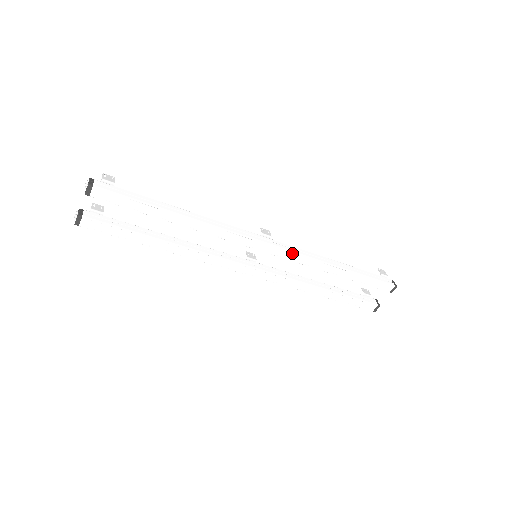
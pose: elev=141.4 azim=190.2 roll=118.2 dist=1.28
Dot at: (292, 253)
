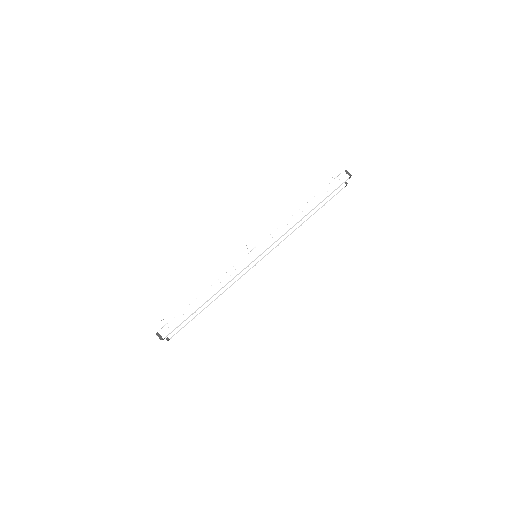
Dot at: occluded
